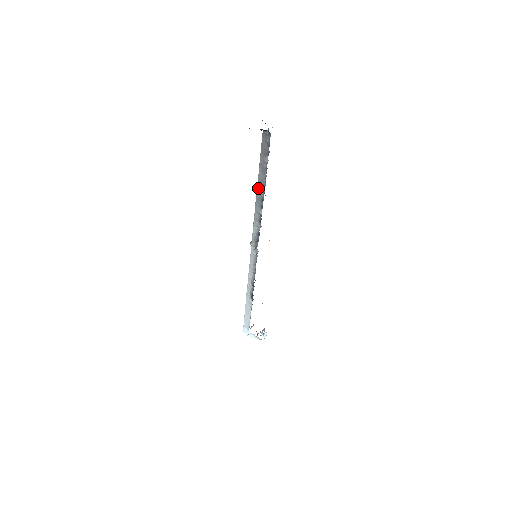
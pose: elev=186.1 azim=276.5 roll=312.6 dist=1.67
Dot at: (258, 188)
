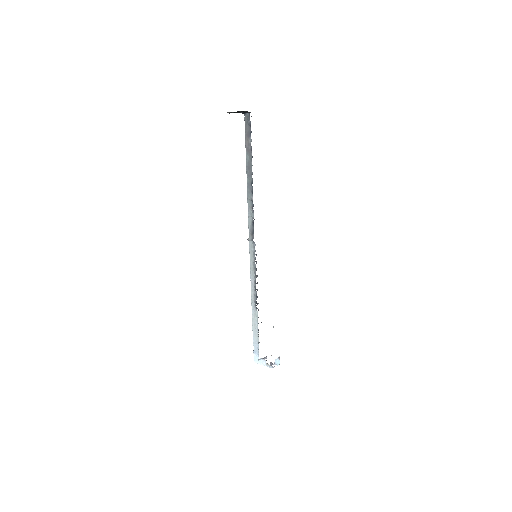
Dot at: (247, 173)
